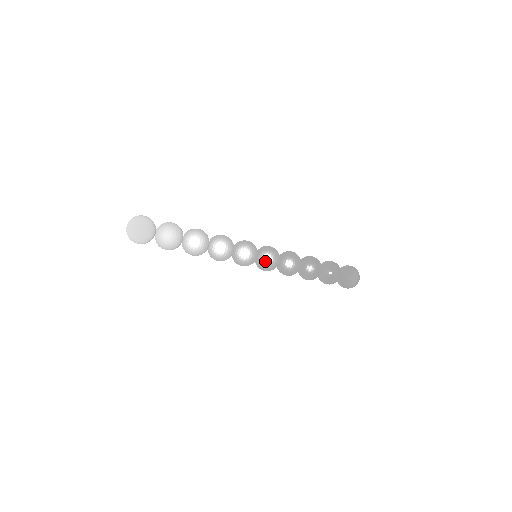
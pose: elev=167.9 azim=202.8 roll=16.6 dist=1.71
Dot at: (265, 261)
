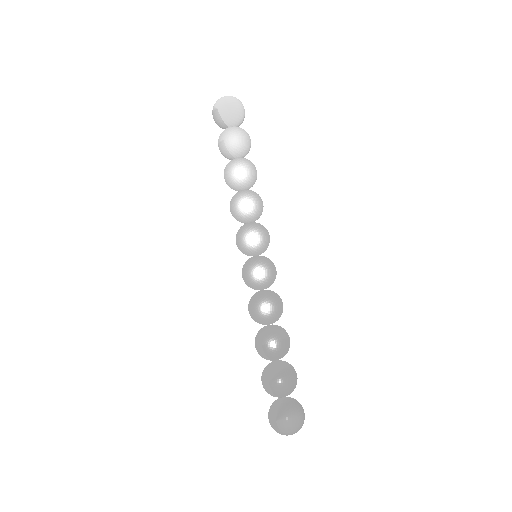
Dot at: (267, 260)
